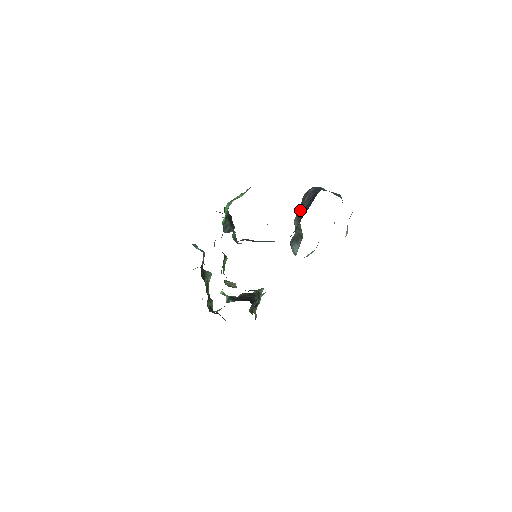
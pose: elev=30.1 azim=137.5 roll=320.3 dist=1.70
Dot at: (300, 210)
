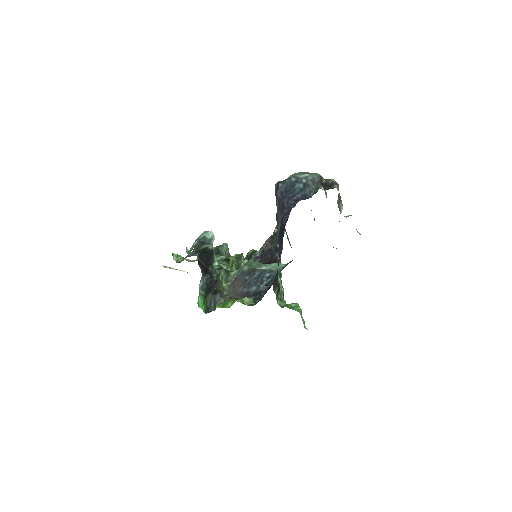
Dot at: occluded
